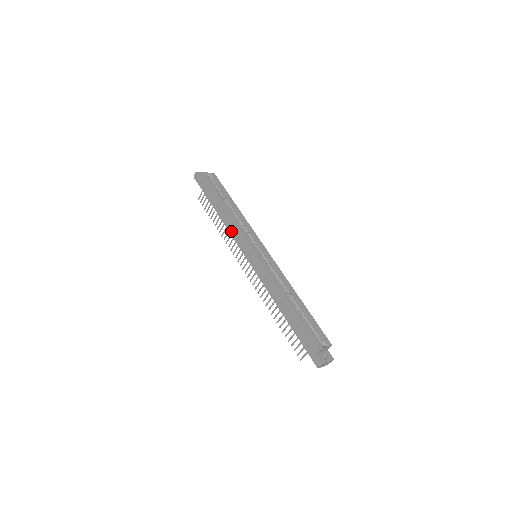
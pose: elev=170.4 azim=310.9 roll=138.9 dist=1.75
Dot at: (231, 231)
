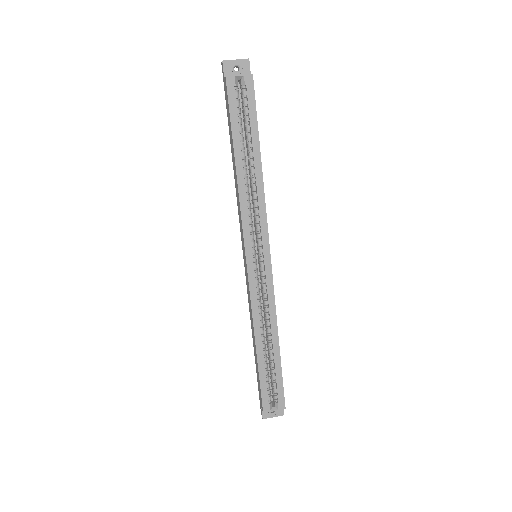
Dot at: (237, 203)
